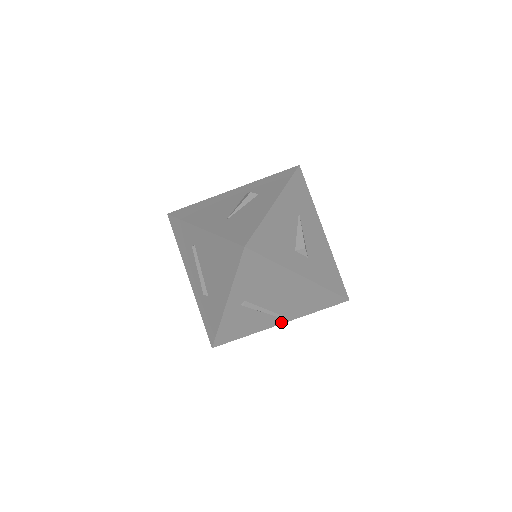
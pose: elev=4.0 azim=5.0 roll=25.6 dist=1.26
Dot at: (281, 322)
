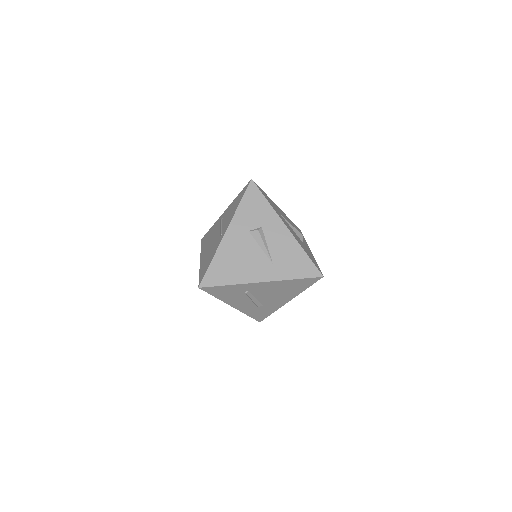
Dot at: occluded
